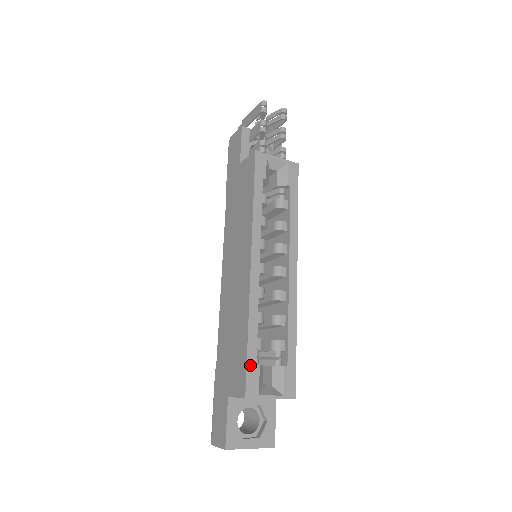
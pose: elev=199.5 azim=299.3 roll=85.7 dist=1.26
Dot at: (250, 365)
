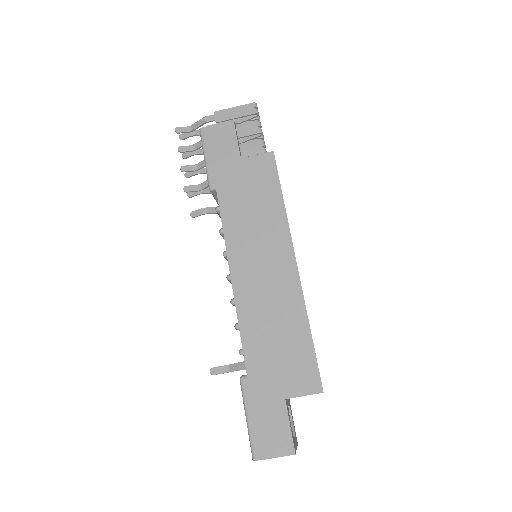
Dot at: occluded
